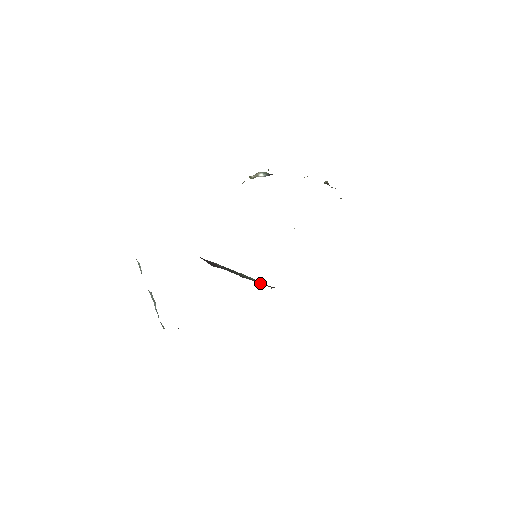
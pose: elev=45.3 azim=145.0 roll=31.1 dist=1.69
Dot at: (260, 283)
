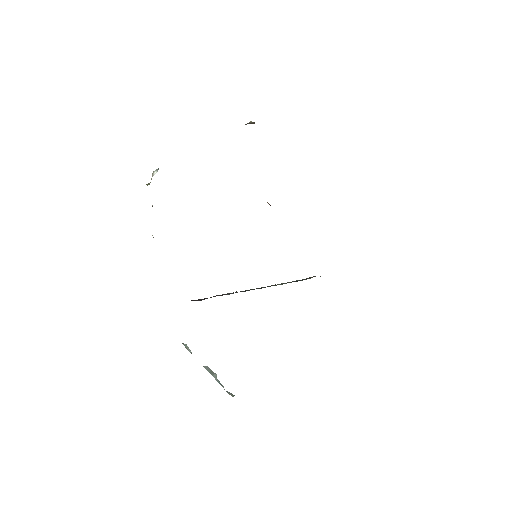
Dot at: (305, 279)
